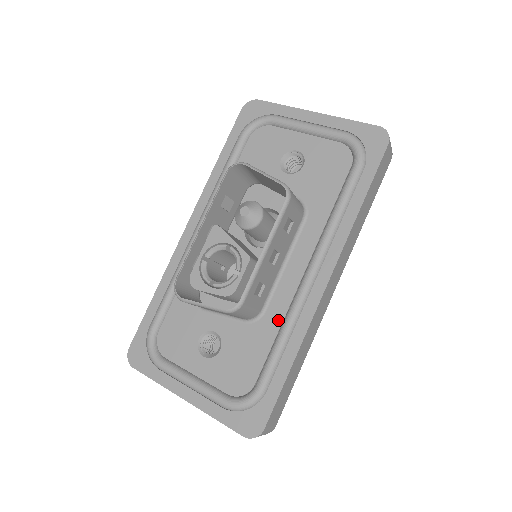
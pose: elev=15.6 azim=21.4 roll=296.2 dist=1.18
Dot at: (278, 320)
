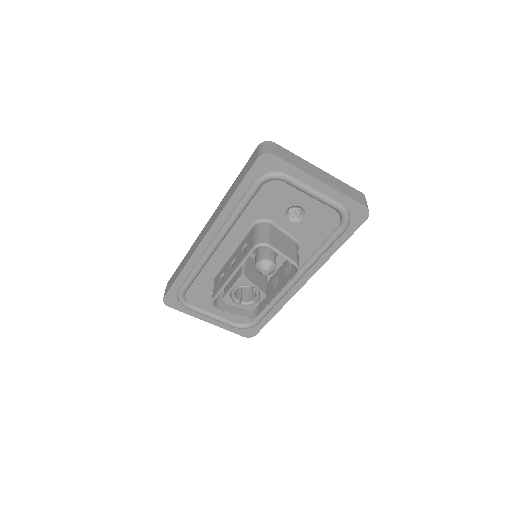
Dot at: occluded
